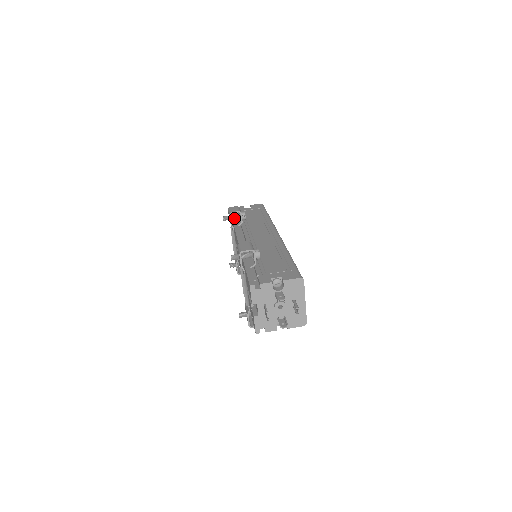
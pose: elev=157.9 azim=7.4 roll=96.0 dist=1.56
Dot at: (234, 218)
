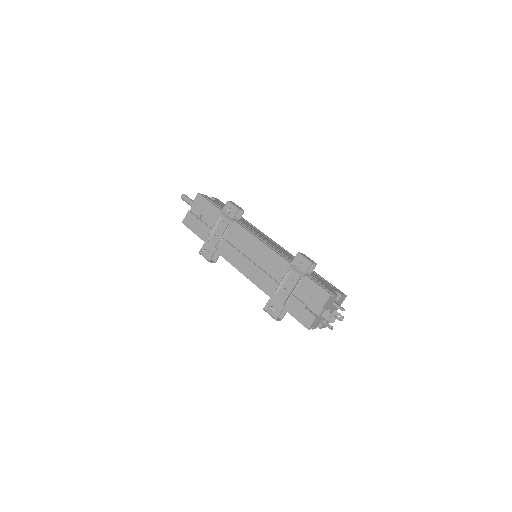
Dot at: occluded
